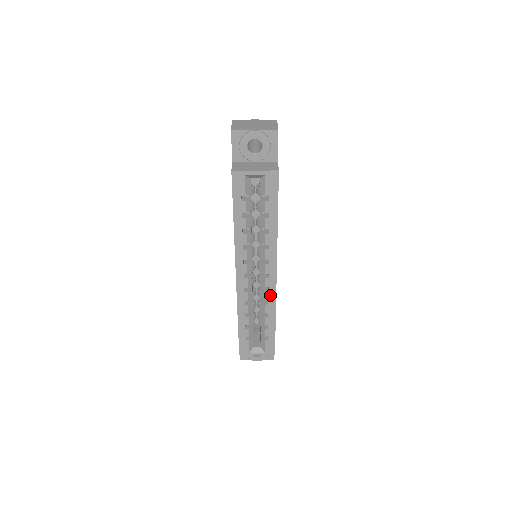
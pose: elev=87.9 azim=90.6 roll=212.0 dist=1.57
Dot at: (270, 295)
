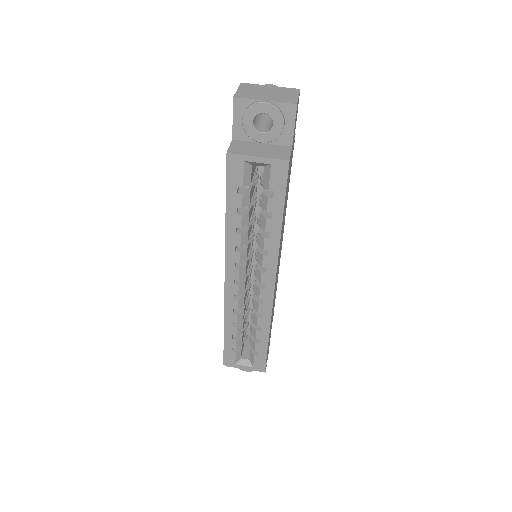
Dot at: (265, 308)
